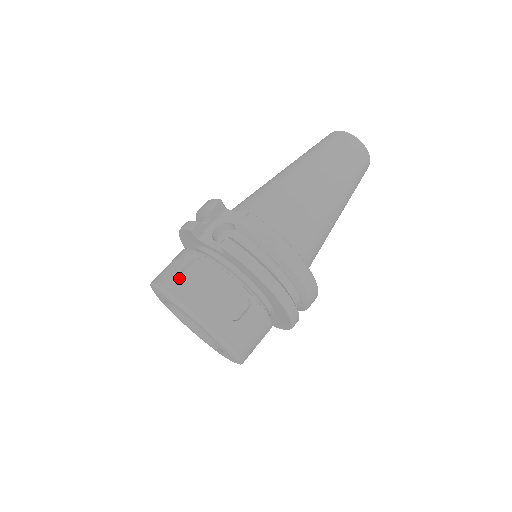
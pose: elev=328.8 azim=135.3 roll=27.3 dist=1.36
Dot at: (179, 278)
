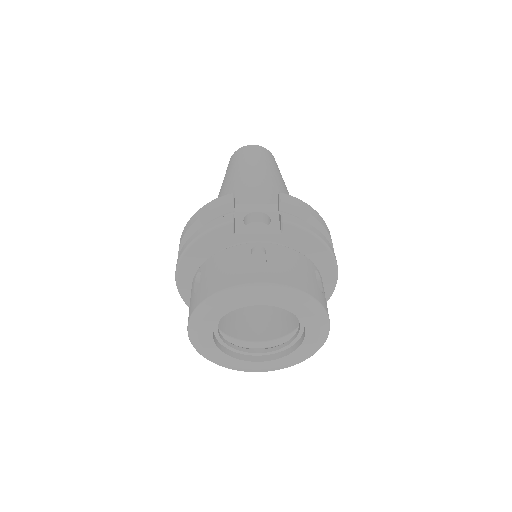
Dot at: (258, 268)
